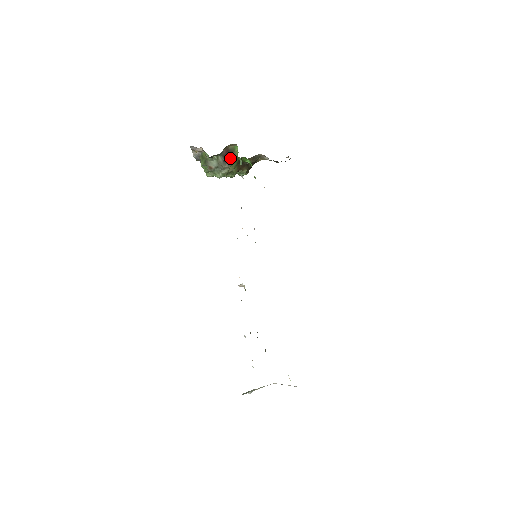
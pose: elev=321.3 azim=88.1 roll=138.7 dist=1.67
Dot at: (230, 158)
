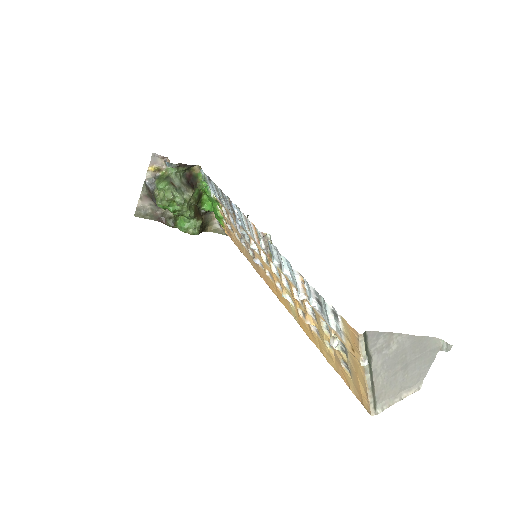
Dot at: (193, 185)
